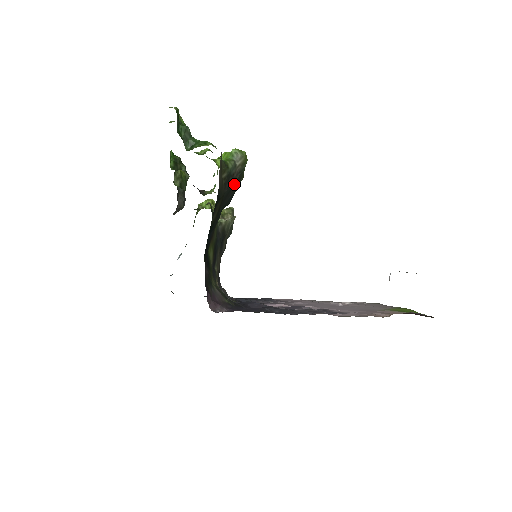
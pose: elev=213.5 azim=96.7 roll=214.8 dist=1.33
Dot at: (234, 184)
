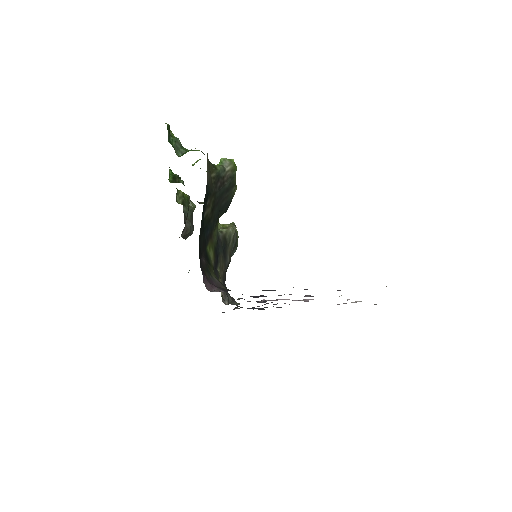
Dot at: (226, 188)
